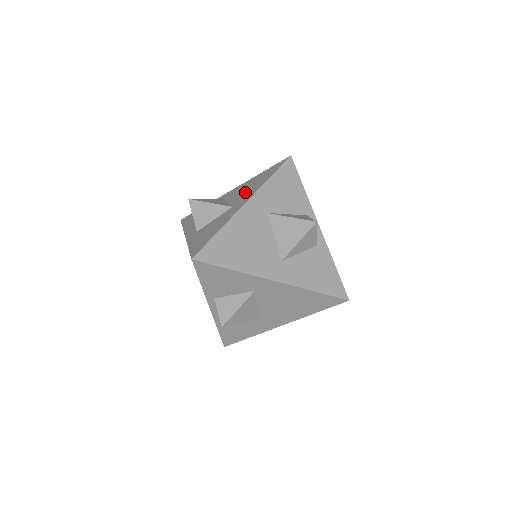
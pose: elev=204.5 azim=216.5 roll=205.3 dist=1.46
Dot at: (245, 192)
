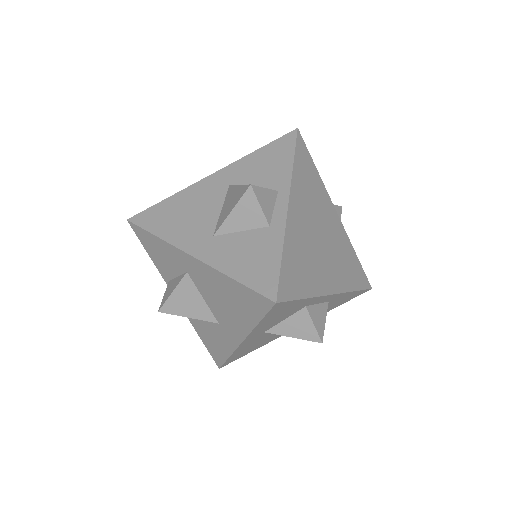
Dot at: occluded
